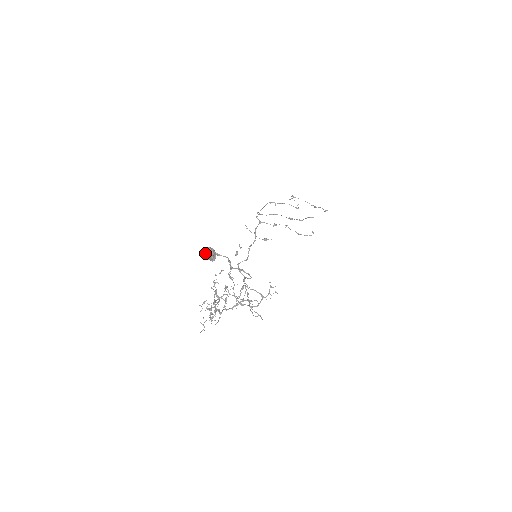
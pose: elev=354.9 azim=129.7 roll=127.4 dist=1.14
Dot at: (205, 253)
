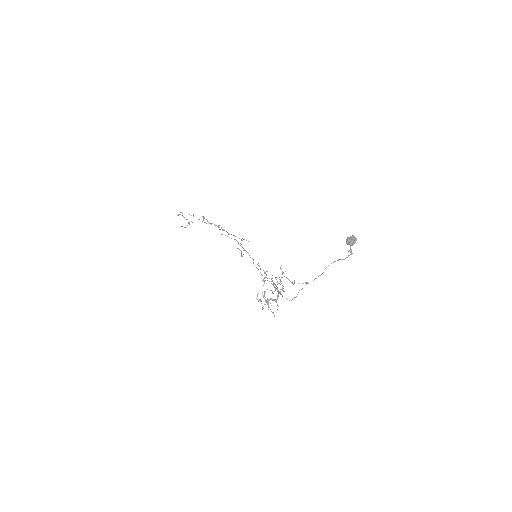
Dot at: (355, 240)
